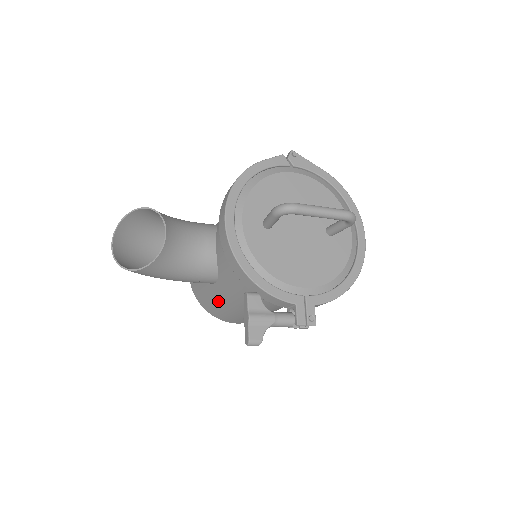
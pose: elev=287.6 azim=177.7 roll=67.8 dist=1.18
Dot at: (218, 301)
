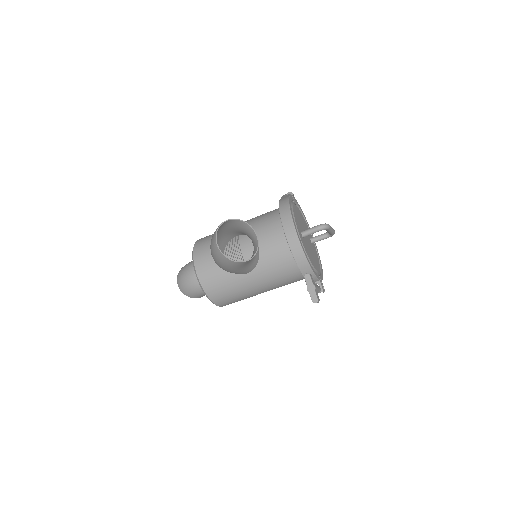
Dot at: (237, 287)
